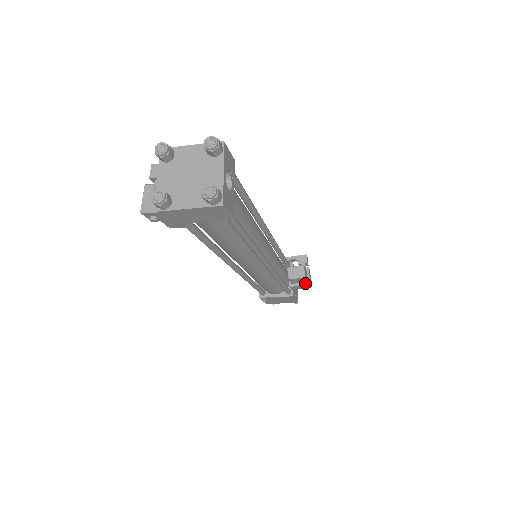
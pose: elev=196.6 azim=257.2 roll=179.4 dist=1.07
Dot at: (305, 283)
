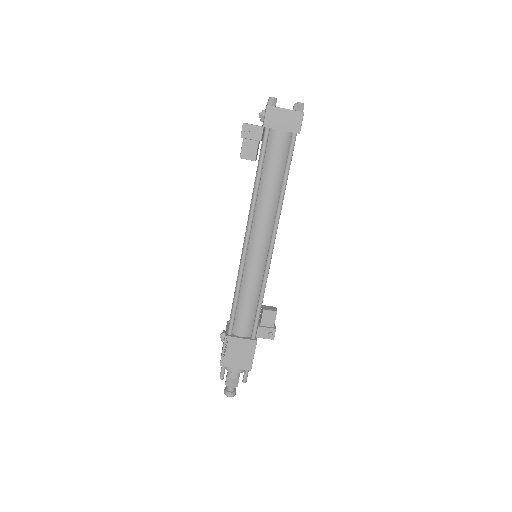
Dot at: (272, 327)
